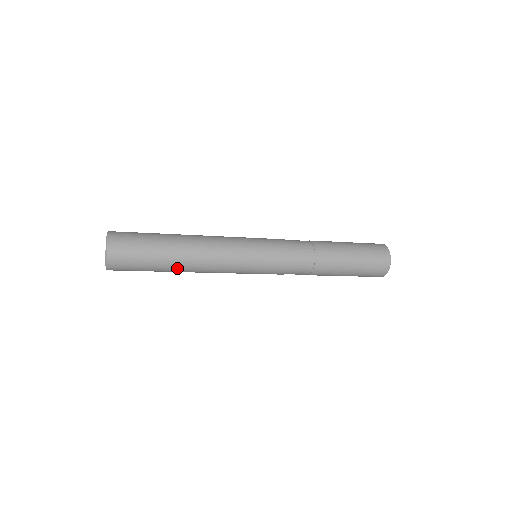
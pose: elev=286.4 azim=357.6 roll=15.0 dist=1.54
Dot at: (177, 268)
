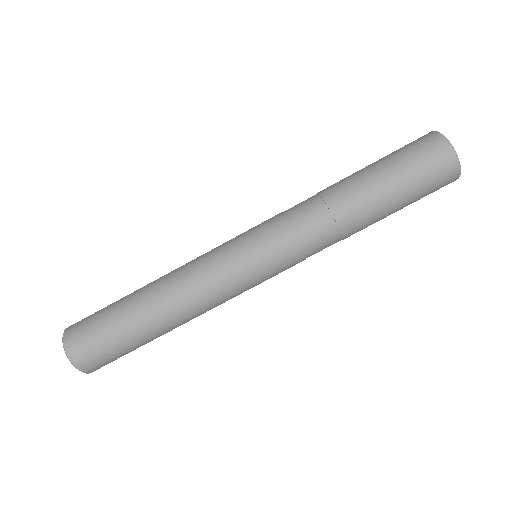
Dot at: (164, 331)
